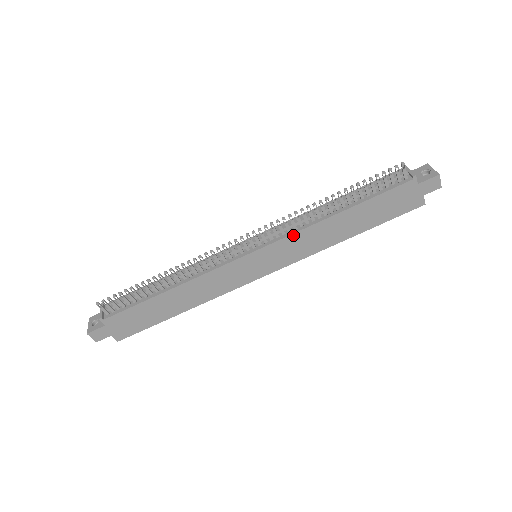
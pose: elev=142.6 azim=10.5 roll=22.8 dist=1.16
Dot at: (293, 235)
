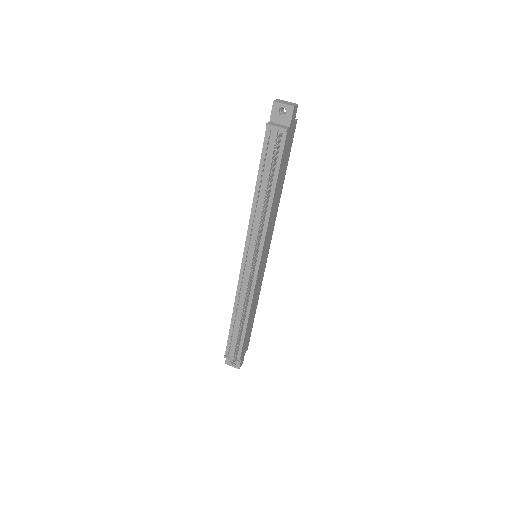
Dot at: (266, 233)
